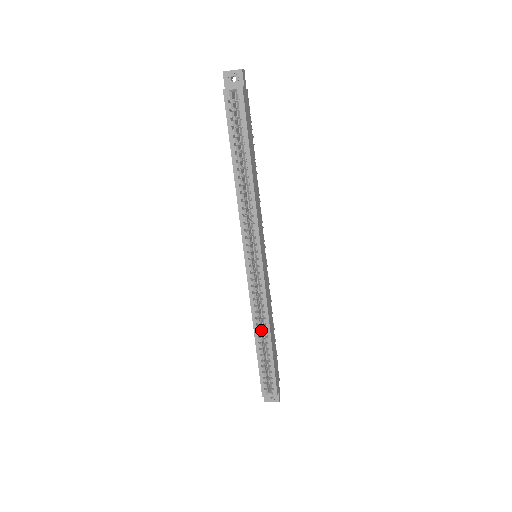
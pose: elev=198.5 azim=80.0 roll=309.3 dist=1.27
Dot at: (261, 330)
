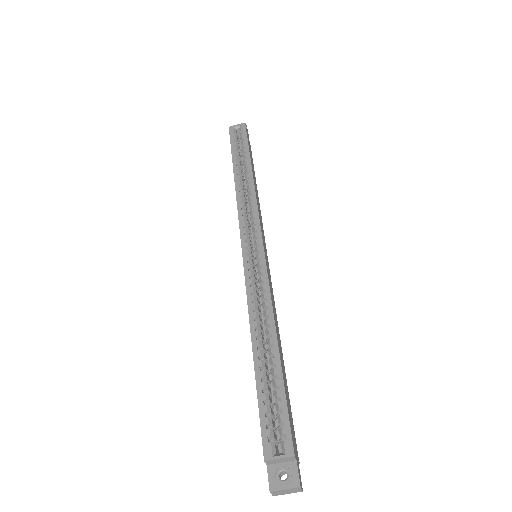
Dot at: (262, 337)
